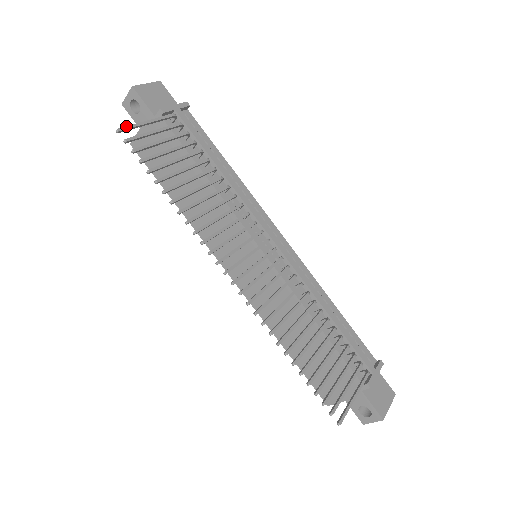
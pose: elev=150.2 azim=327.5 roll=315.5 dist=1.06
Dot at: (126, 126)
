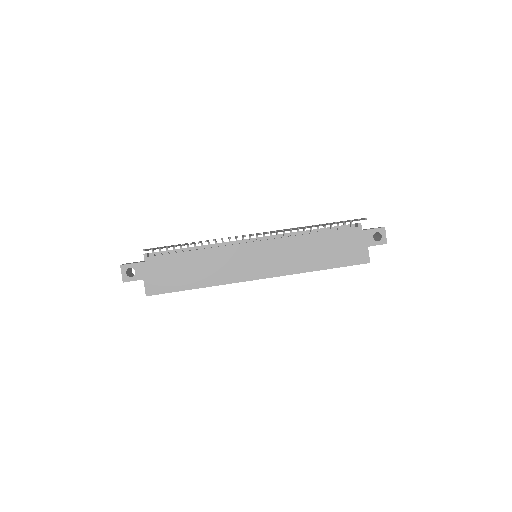
Dot at: occluded
